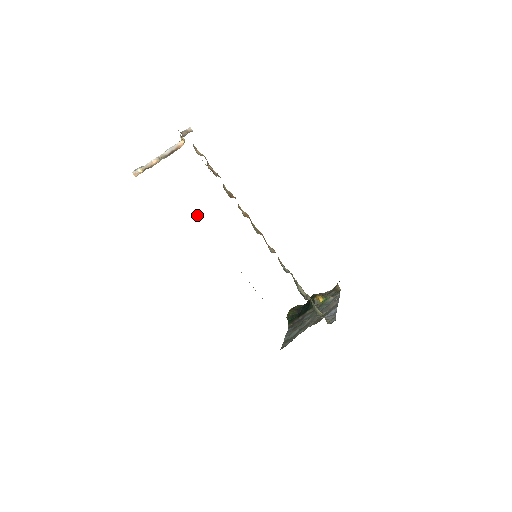
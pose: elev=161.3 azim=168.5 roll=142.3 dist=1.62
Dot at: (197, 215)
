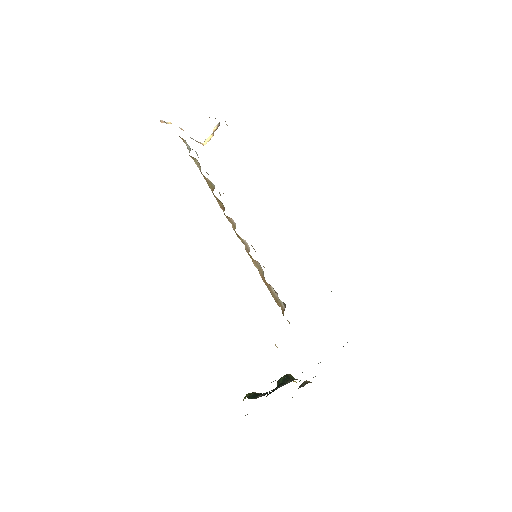
Dot at: (210, 183)
